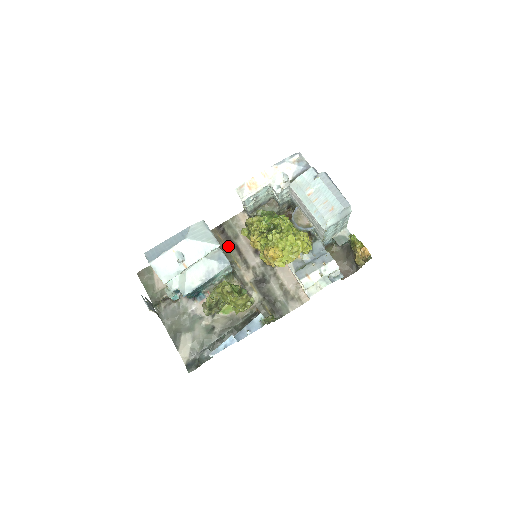
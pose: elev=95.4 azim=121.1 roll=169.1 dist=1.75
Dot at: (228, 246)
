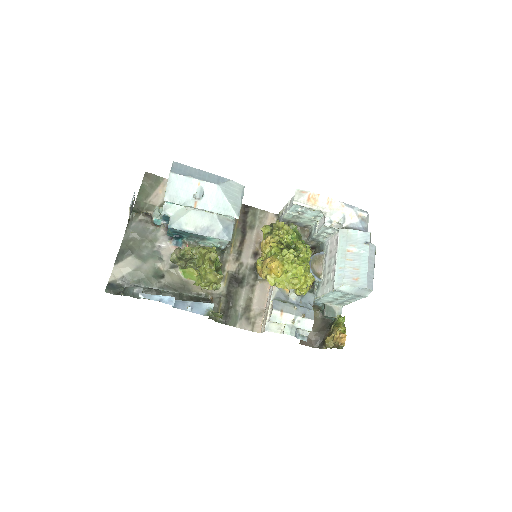
Dot at: (238, 227)
